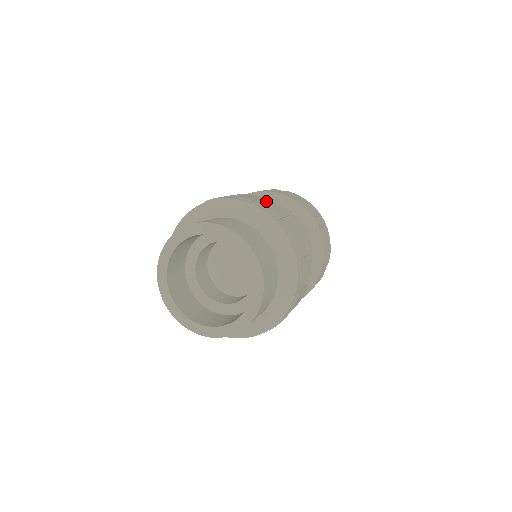
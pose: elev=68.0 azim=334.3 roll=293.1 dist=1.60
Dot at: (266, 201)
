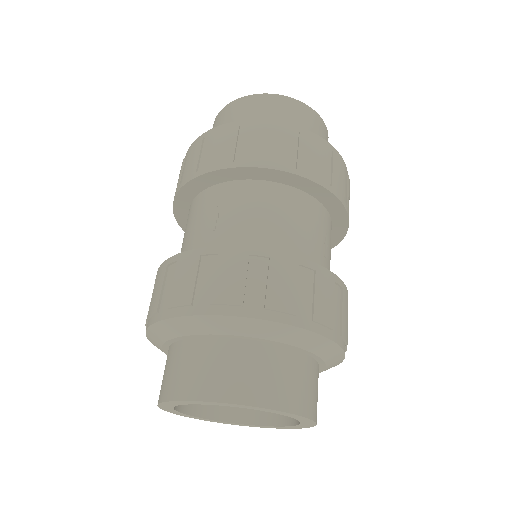
Dot at: (336, 288)
